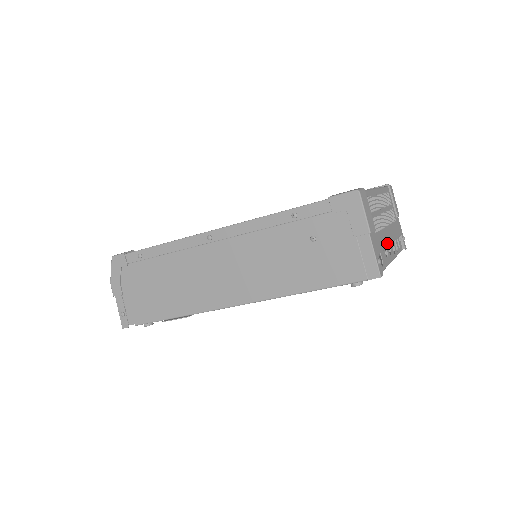
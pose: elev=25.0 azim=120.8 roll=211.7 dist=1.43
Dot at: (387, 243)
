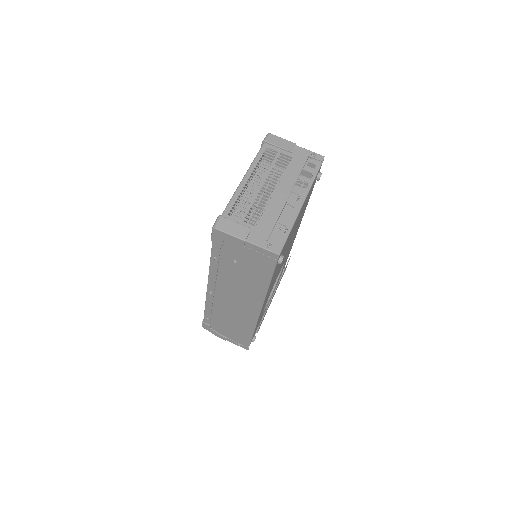
Dot at: (281, 206)
